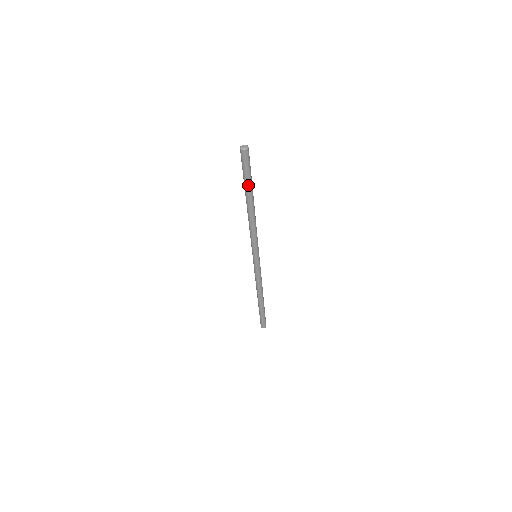
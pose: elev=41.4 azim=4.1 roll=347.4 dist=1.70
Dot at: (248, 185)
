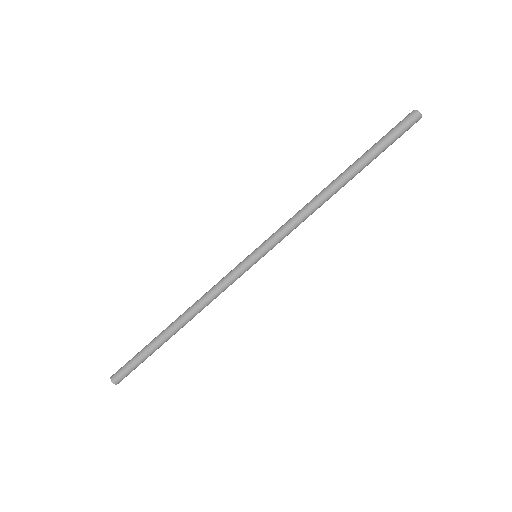
Dot at: (372, 155)
